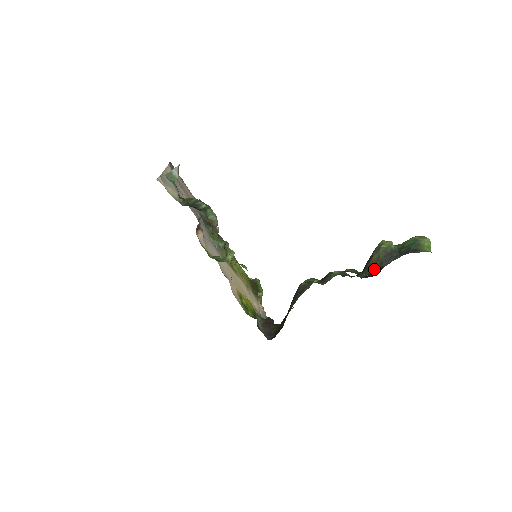
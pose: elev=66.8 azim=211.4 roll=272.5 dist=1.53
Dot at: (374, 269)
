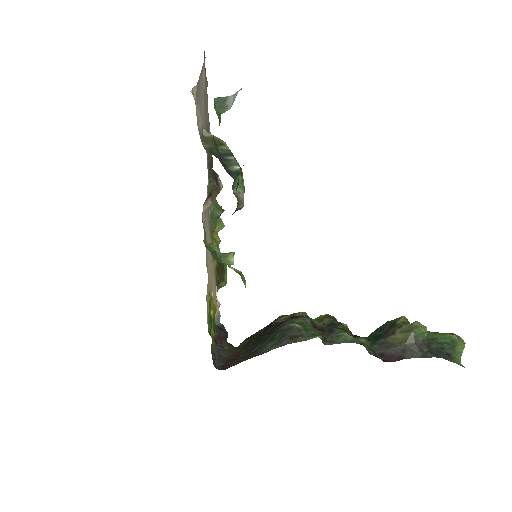
Dot at: (391, 352)
